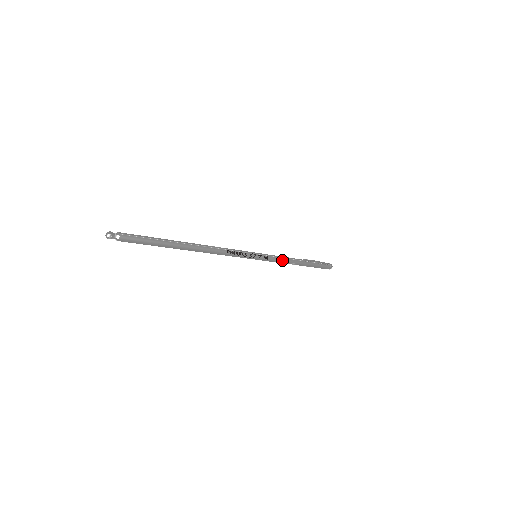
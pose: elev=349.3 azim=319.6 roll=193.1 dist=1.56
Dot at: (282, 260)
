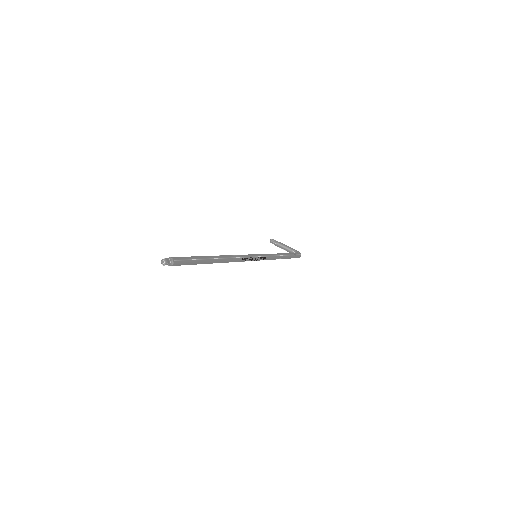
Dot at: (273, 258)
